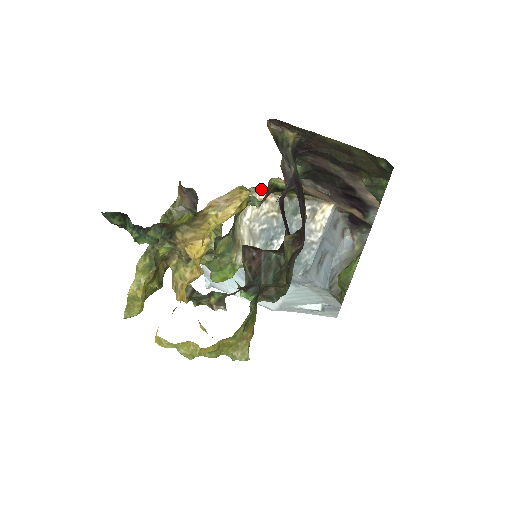
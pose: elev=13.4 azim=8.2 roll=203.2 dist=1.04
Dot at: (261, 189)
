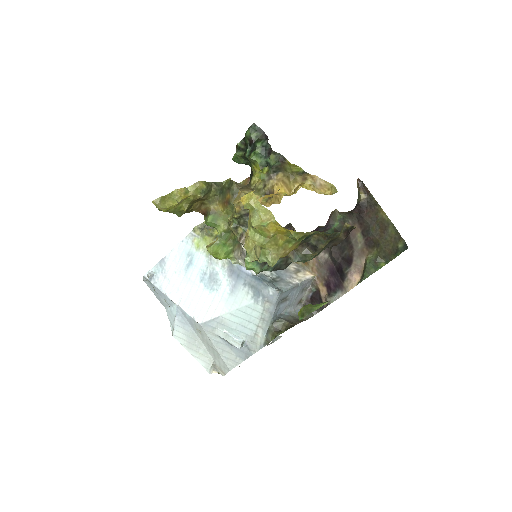
Dot at: occluded
